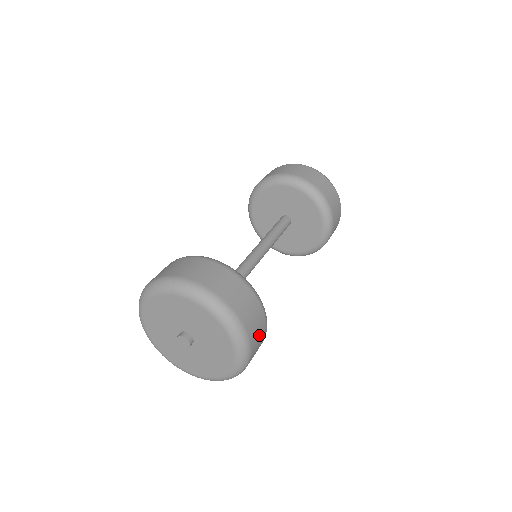
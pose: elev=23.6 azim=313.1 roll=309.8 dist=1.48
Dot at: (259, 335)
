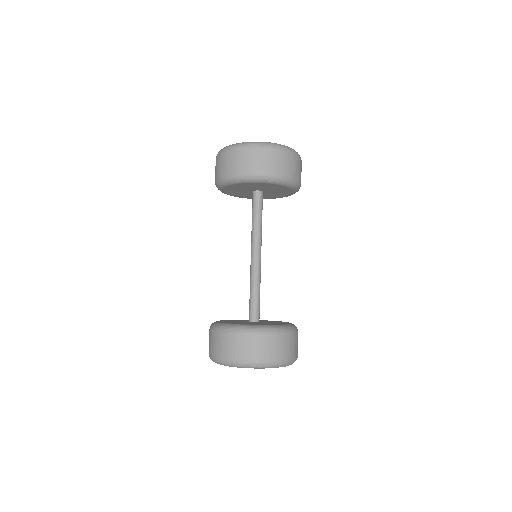
Dot at: occluded
